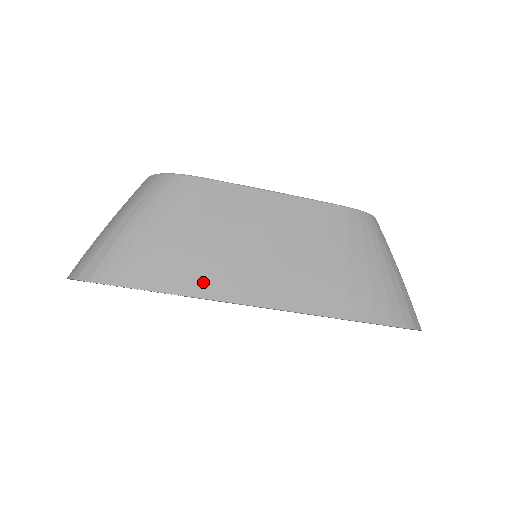
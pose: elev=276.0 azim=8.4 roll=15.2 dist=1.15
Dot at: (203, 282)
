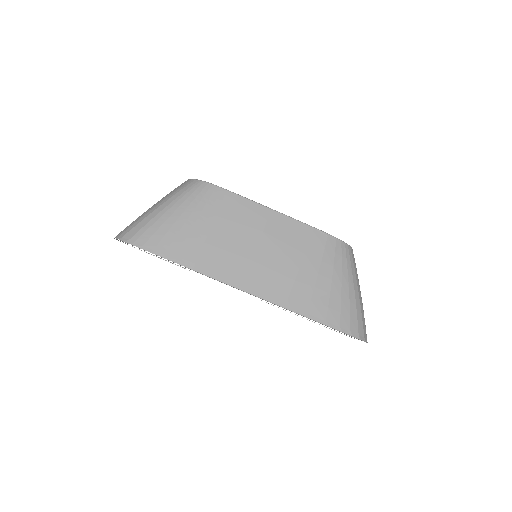
Dot at: (204, 262)
